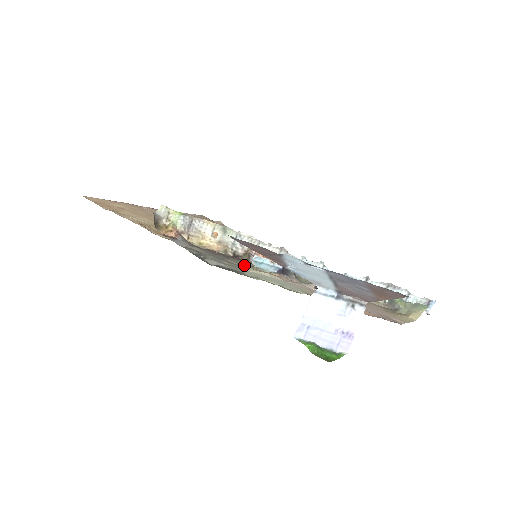
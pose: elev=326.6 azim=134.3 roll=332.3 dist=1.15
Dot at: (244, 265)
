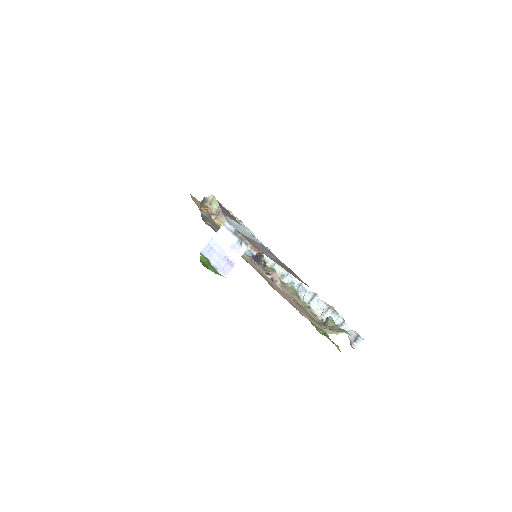
Dot at: occluded
